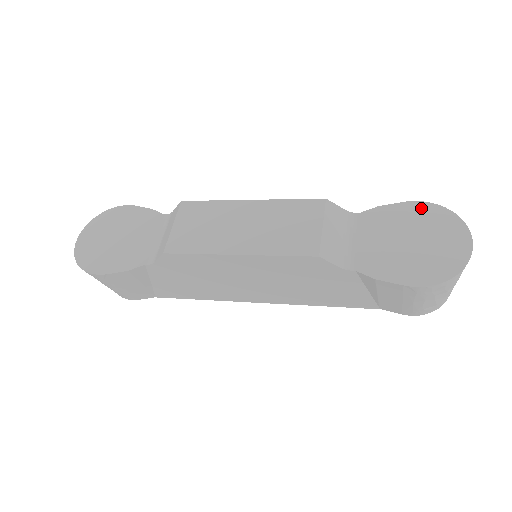
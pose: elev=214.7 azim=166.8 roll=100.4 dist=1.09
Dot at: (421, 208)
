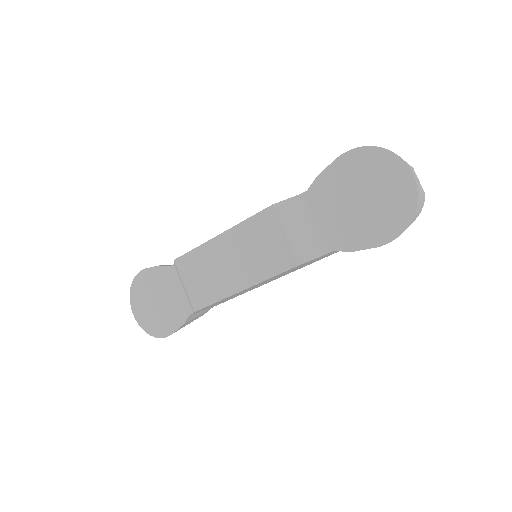
Dot at: (354, 158)
